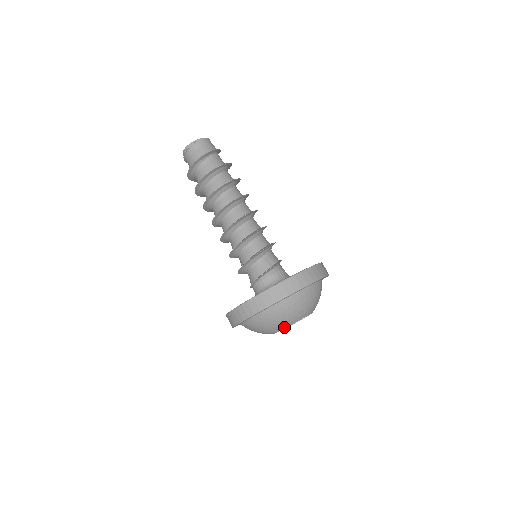
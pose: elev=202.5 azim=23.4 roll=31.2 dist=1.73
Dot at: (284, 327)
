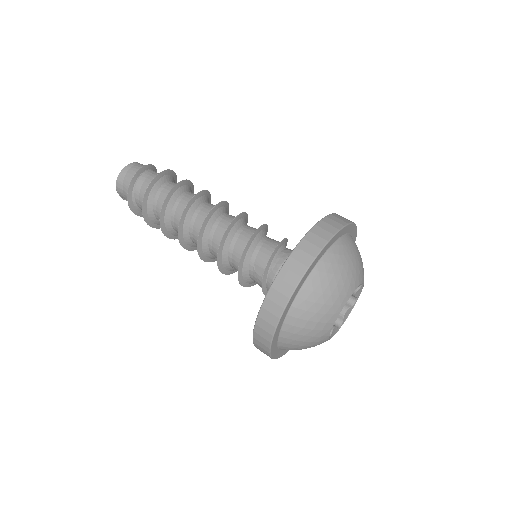
Dot at: (324, 340)
